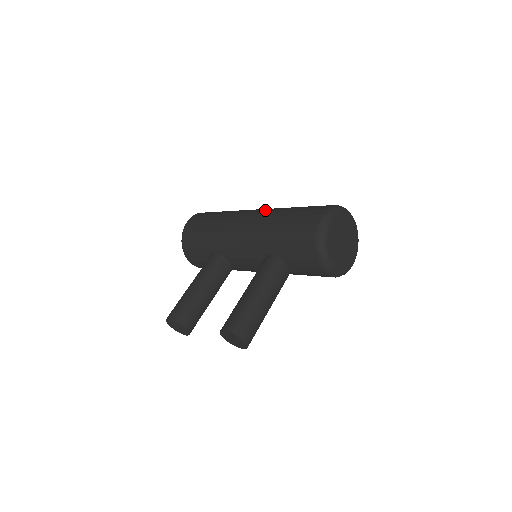
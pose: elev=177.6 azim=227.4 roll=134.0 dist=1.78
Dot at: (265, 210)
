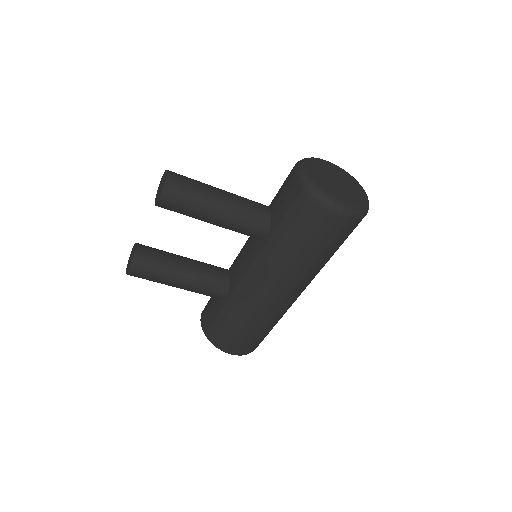
Dot at: occluded
